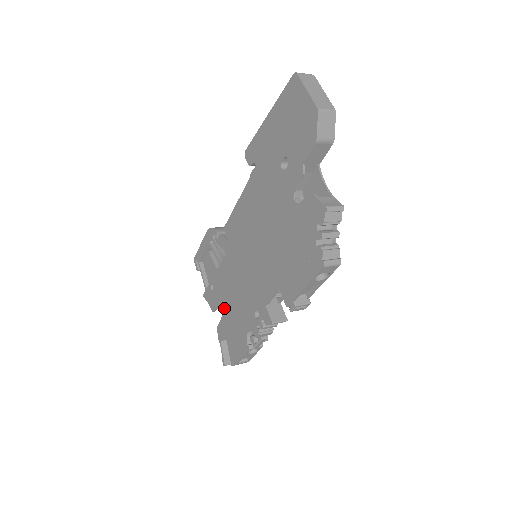
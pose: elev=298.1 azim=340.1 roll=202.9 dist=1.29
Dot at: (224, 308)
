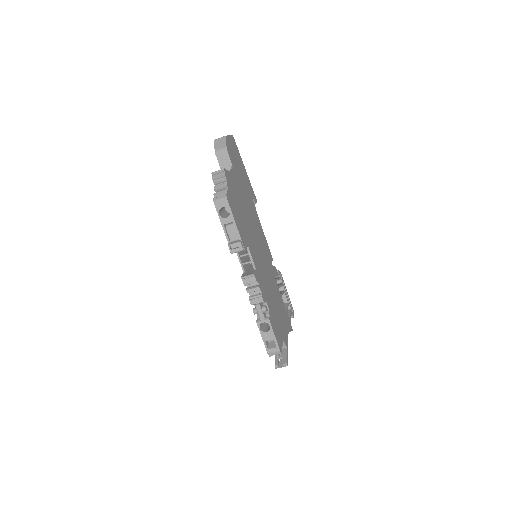
Dot at: occluded
